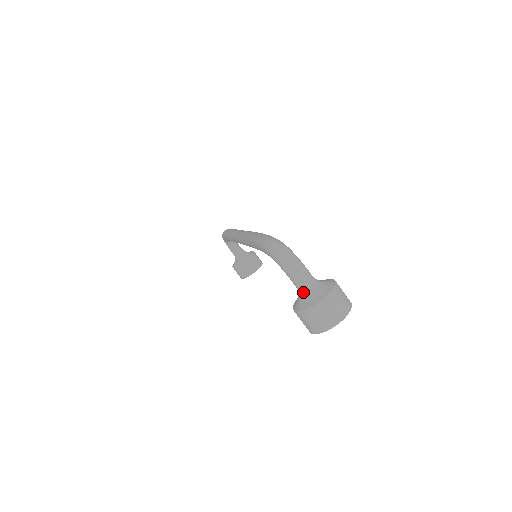
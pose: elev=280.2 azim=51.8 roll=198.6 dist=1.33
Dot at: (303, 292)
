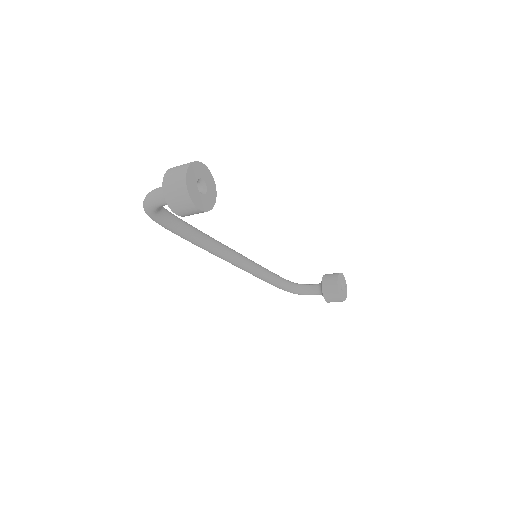
Dot at: occluded
